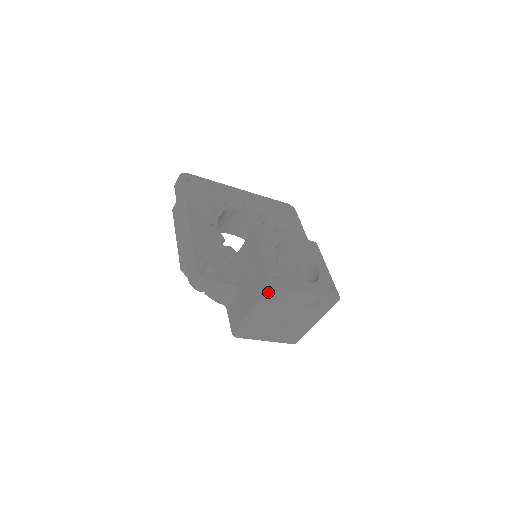
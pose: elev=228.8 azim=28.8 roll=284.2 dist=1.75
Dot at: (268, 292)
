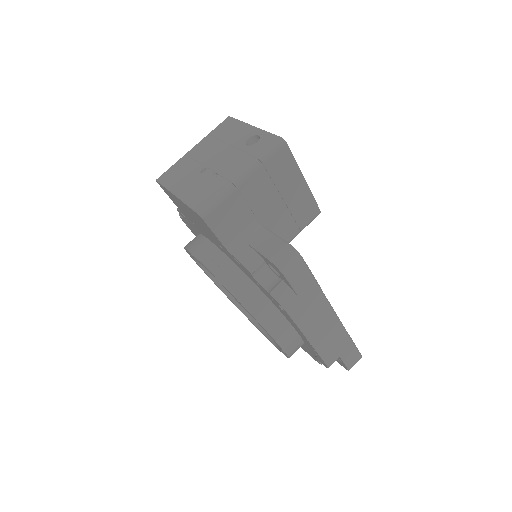
Dot at: (221, 124)
